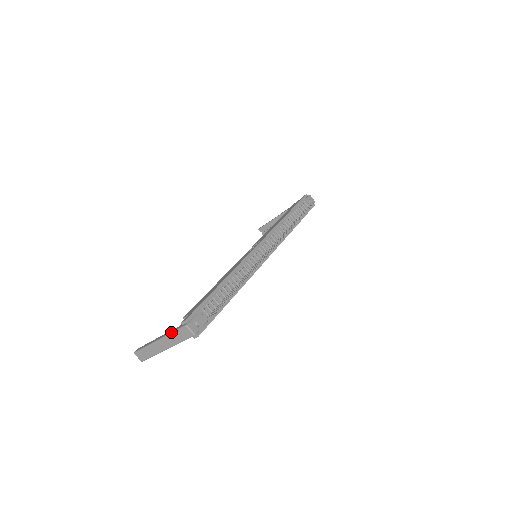
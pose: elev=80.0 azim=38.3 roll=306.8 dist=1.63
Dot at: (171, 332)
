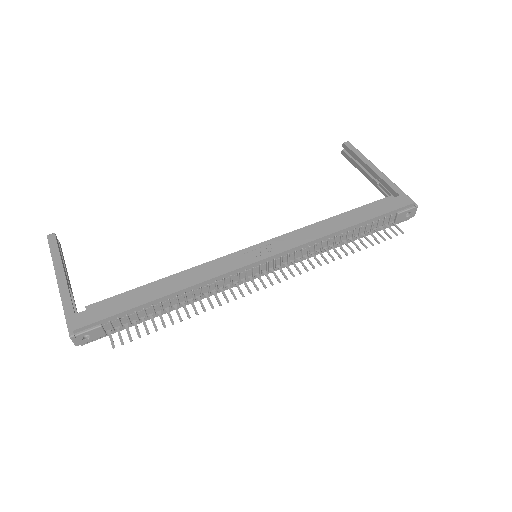
Dot at: (63, 307)
